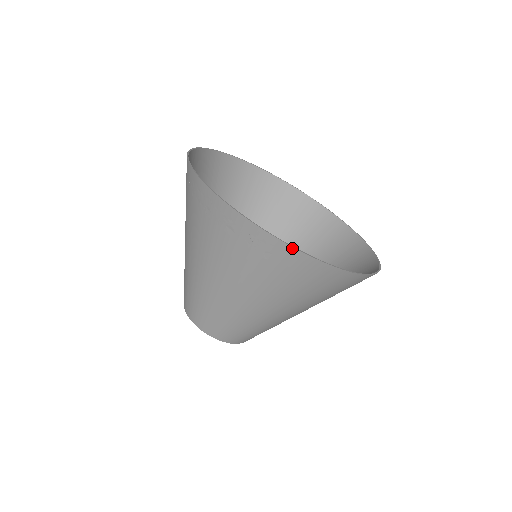
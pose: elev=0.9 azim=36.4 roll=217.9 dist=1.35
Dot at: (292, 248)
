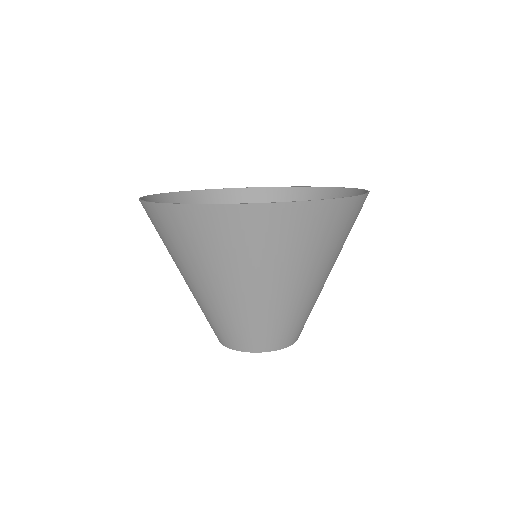
Dot at: (154, 204)
